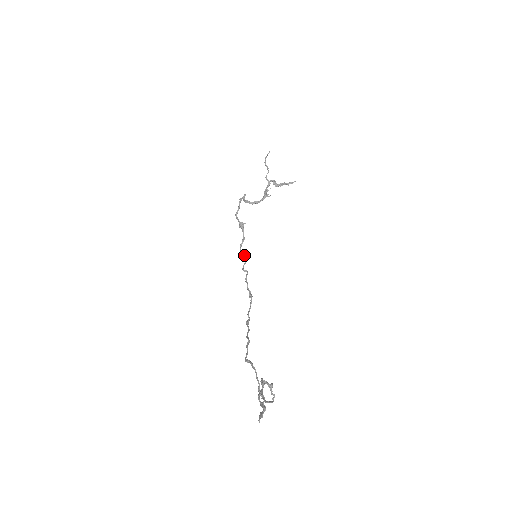
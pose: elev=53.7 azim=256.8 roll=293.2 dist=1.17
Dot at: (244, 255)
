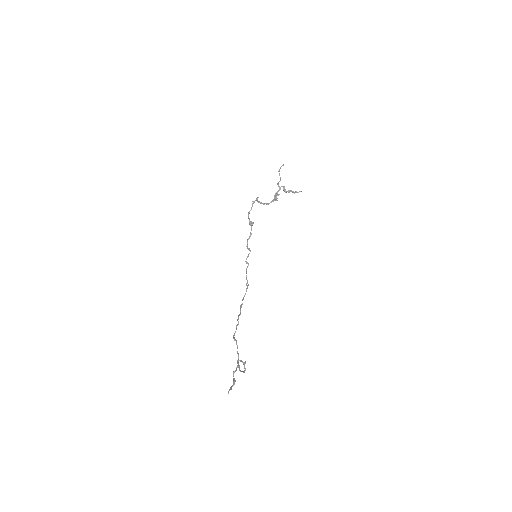
Dot at: (249, 249)
